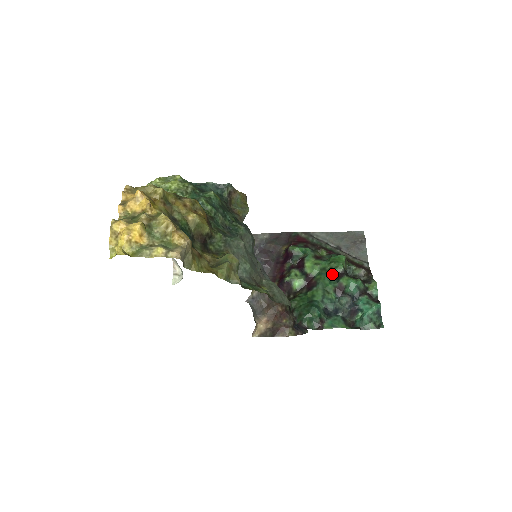
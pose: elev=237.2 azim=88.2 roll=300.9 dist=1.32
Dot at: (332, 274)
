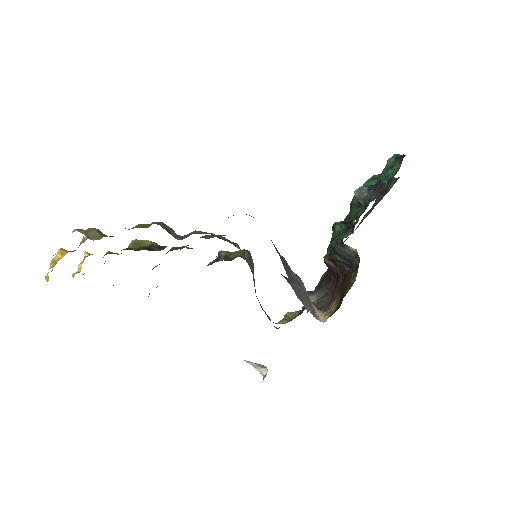
Dot at: (354, 207)
